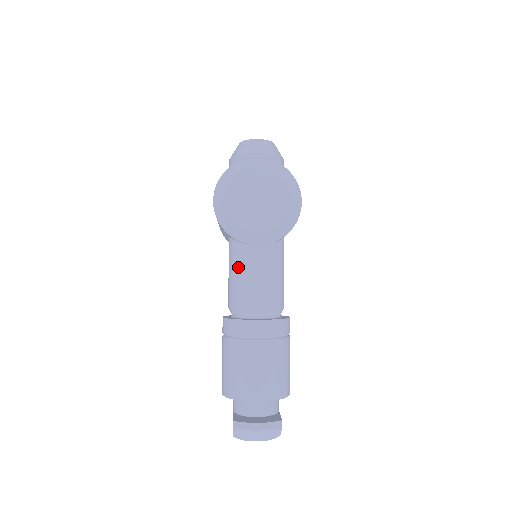
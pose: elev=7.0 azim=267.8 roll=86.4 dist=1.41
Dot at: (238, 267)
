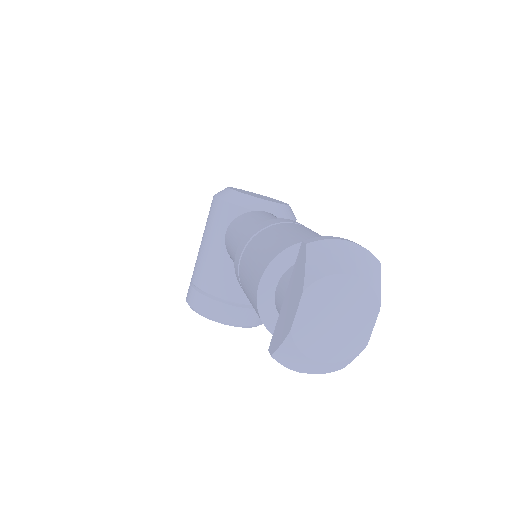
Dot at: (250, 218)
